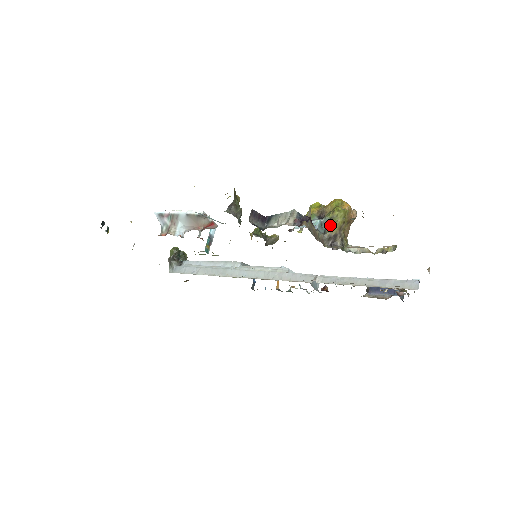
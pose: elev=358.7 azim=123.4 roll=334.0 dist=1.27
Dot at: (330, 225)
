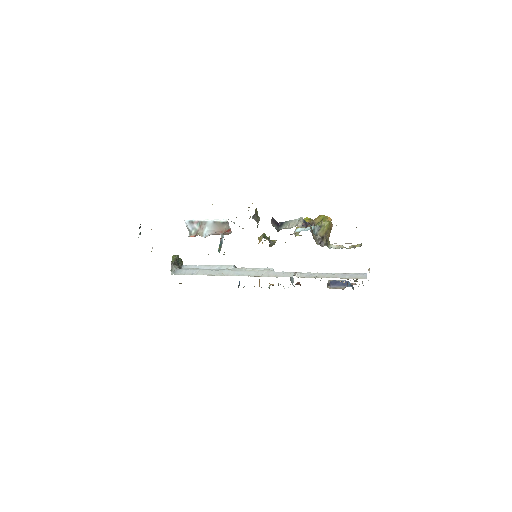
Dot at: (320, 230)
